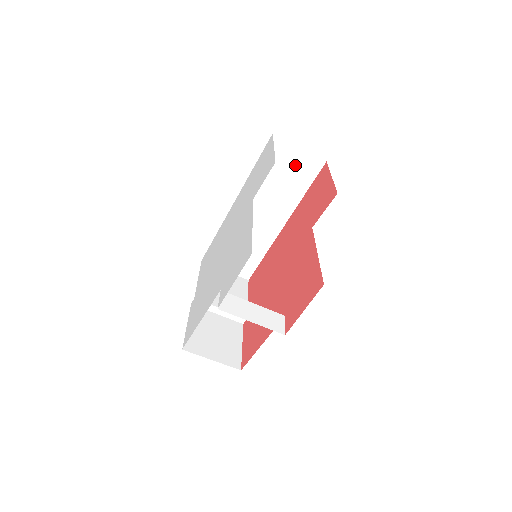
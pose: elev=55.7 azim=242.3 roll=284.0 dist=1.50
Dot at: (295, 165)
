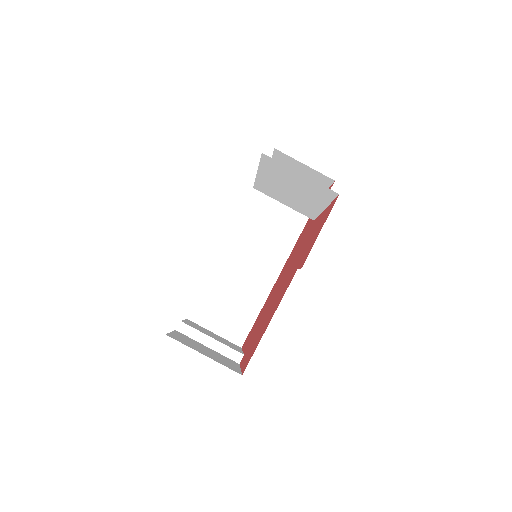
Dot at: occluded
